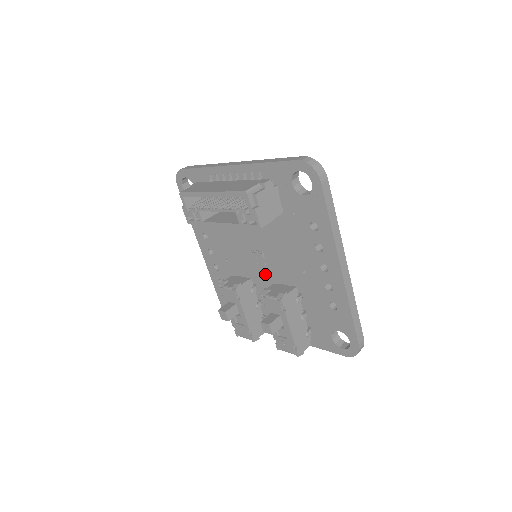
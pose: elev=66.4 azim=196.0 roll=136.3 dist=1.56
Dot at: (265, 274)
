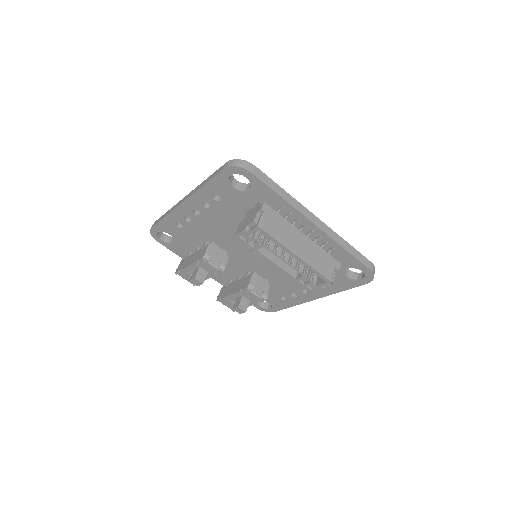
Dot at: (246, 259)
